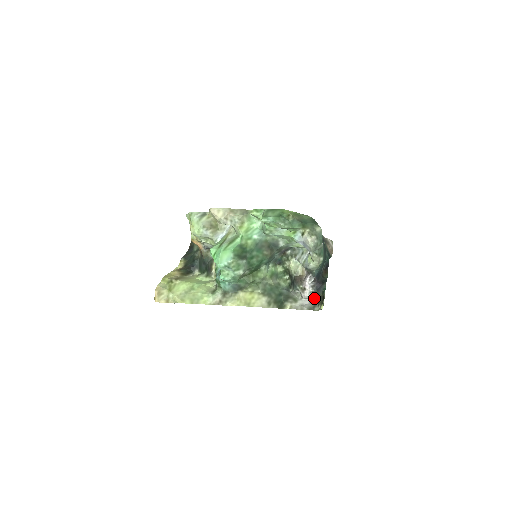
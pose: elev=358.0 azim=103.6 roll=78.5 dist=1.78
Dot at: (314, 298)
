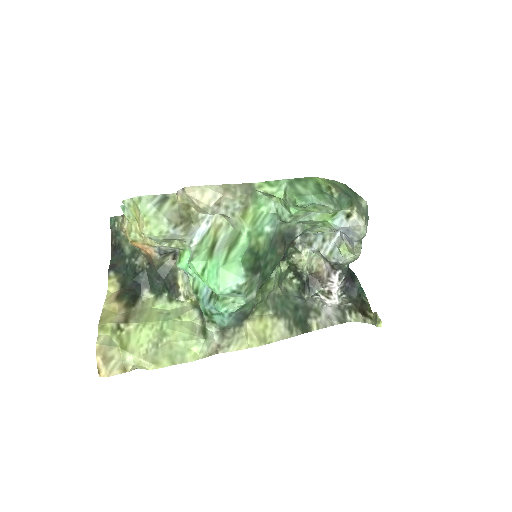
Dot at: (343, 303)
